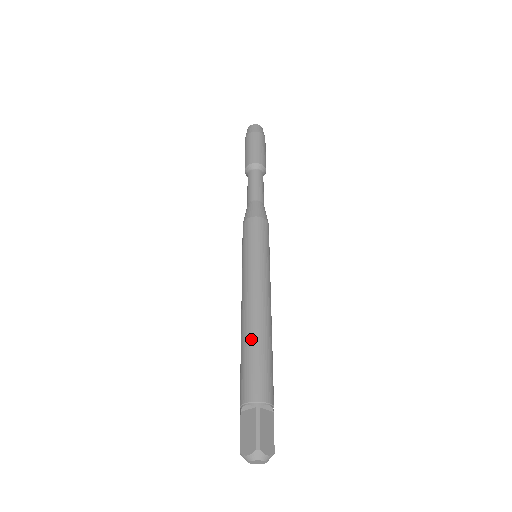
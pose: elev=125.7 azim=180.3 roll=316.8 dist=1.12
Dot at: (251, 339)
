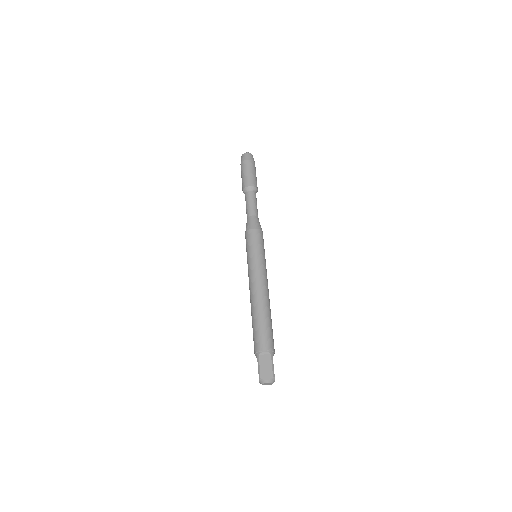
Dot at: (265, 313)
